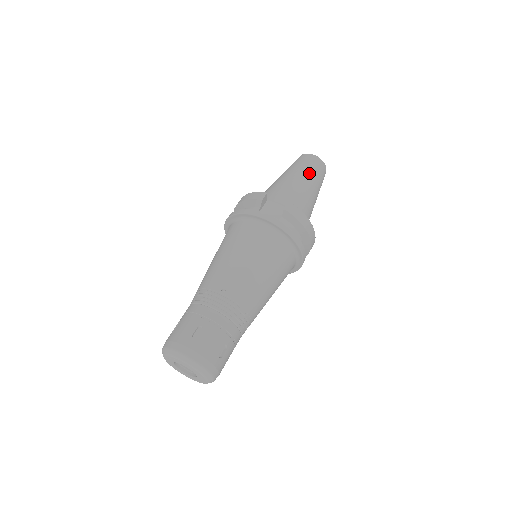
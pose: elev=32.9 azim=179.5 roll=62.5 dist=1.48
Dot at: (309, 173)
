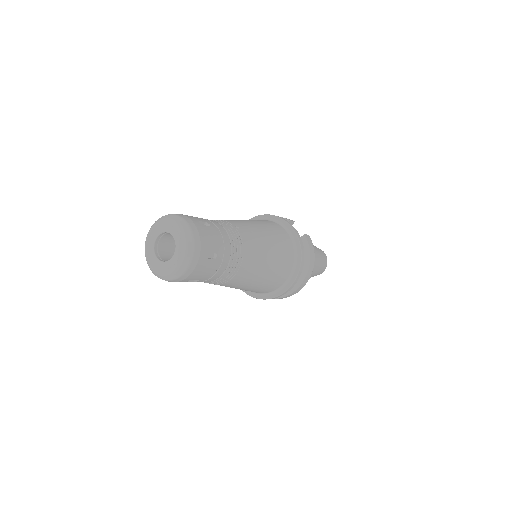
Dot at: (319, 252)
